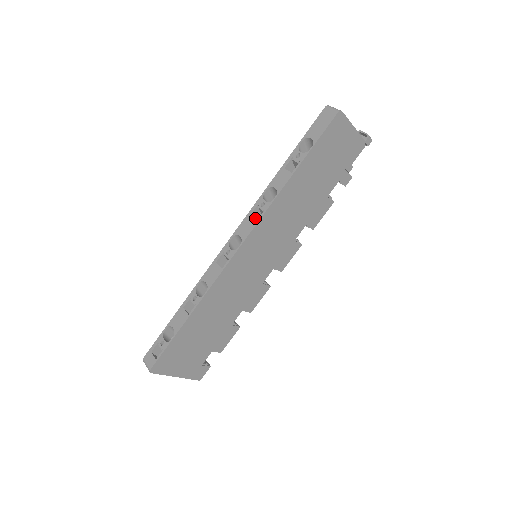
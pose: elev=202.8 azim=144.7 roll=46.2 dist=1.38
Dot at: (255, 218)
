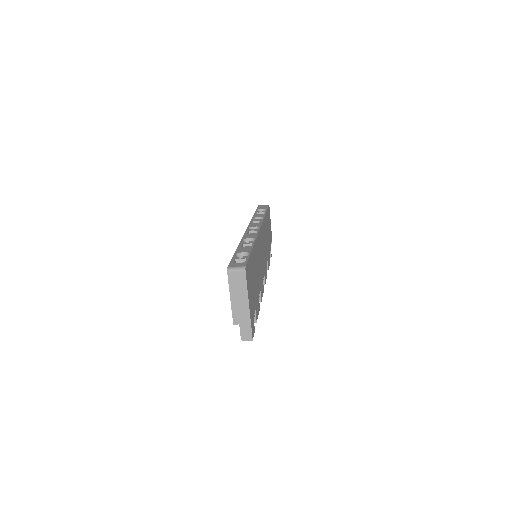
Dot at: occluded
